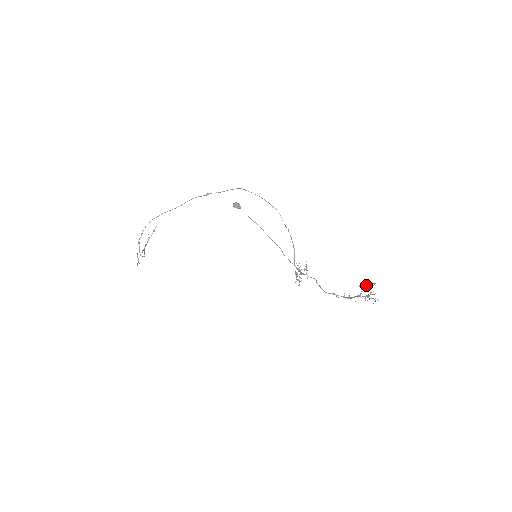
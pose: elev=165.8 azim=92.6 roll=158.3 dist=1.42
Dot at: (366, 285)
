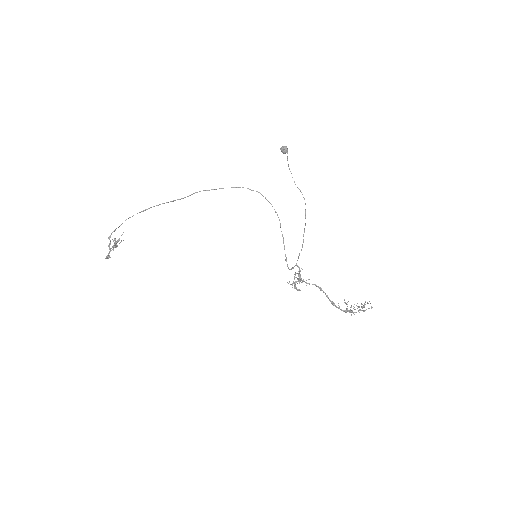
Dot at: occluded
